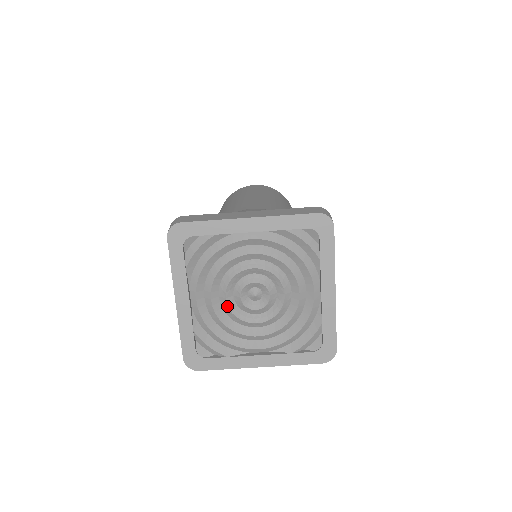
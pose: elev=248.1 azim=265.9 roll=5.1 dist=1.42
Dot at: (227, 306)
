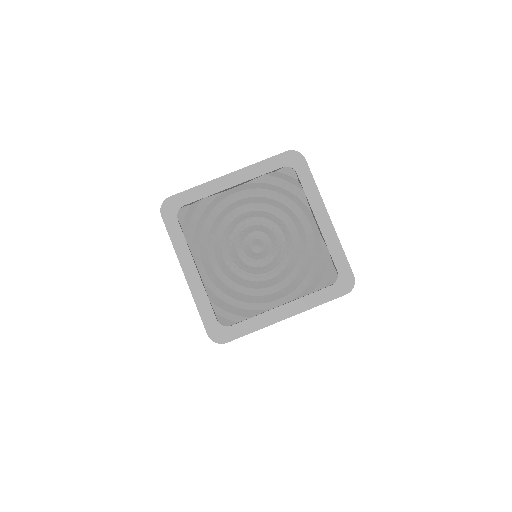
Dot at: (234, 264)
